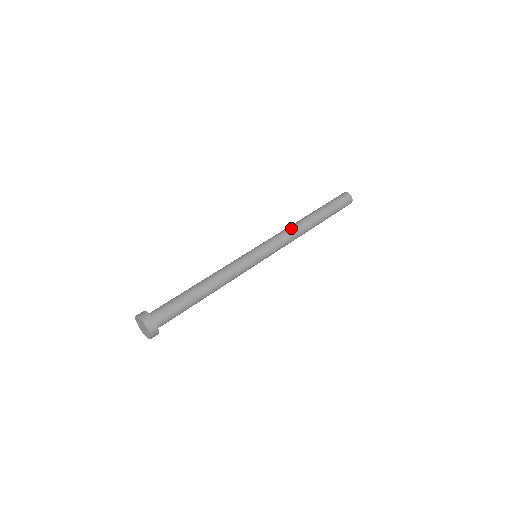
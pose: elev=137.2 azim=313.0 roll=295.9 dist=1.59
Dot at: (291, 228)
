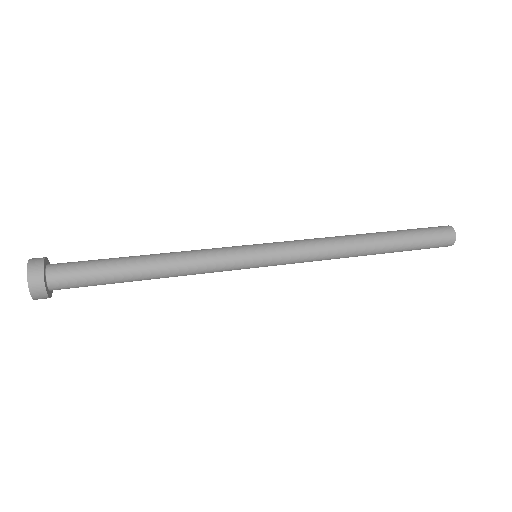
Dot at: (326, 237)
